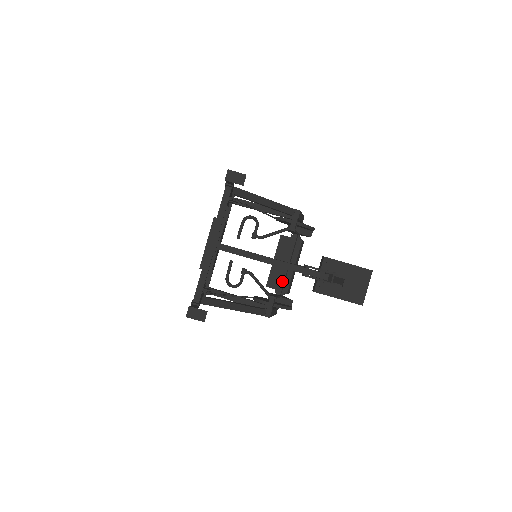
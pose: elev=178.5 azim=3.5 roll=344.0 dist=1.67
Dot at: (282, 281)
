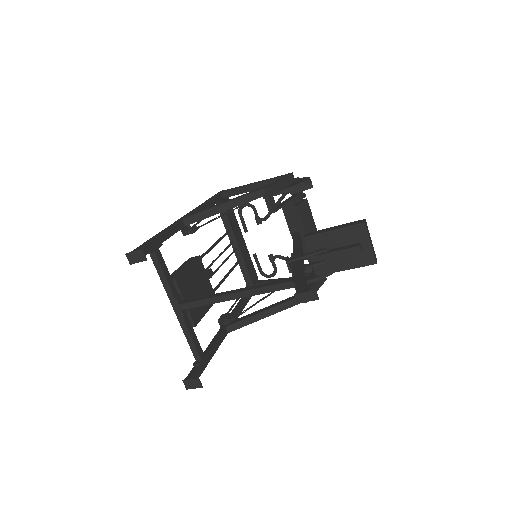
Dot at: occluded
